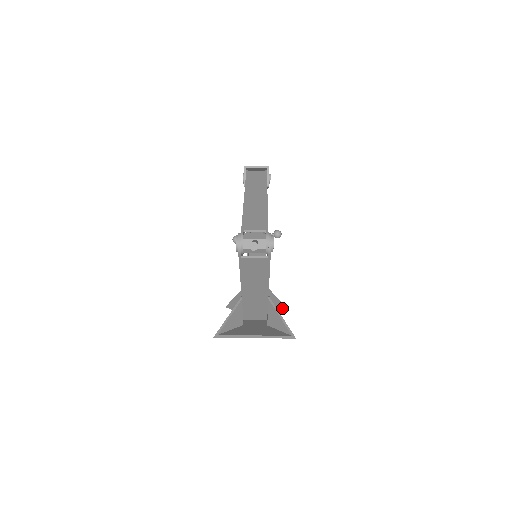
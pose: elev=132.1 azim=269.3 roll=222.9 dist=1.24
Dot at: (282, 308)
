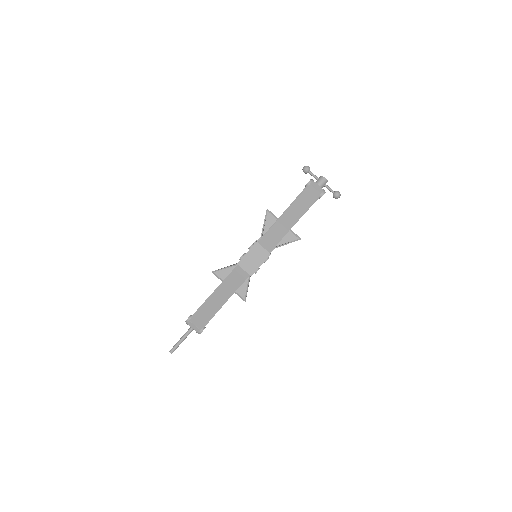
Dot at: (294, 241)
